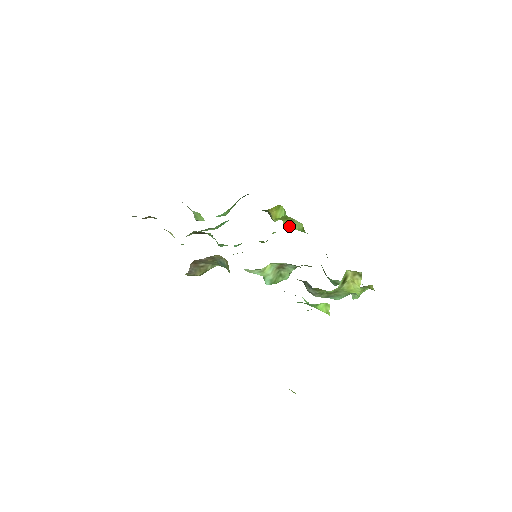
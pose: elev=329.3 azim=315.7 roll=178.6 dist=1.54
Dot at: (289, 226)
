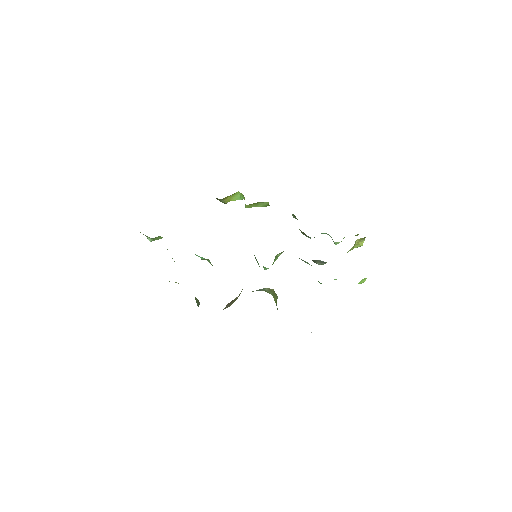
Dot at: occluded
